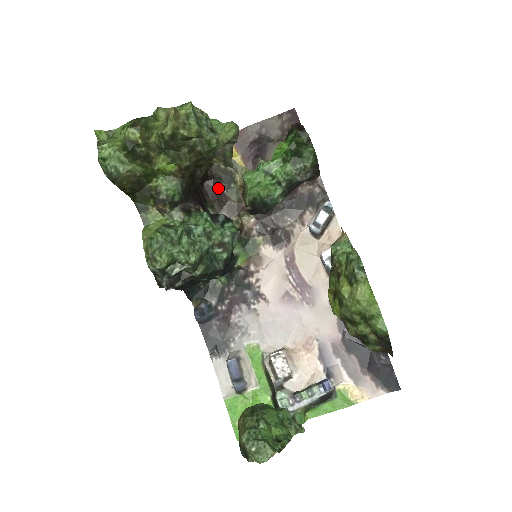
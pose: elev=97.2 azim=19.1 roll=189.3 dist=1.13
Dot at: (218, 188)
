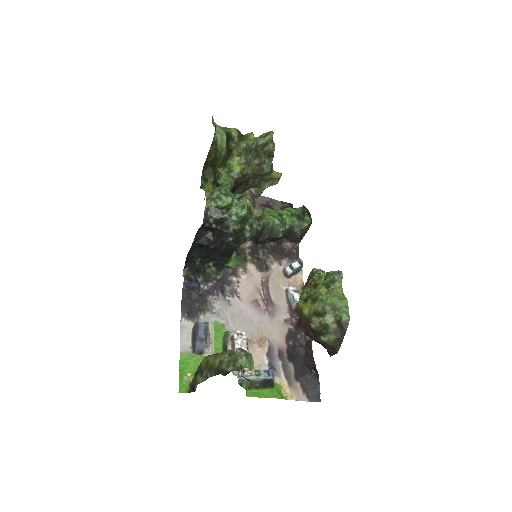
Dot at: occluded
